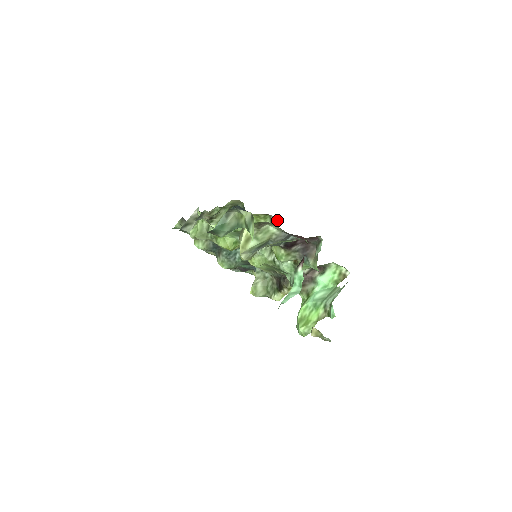
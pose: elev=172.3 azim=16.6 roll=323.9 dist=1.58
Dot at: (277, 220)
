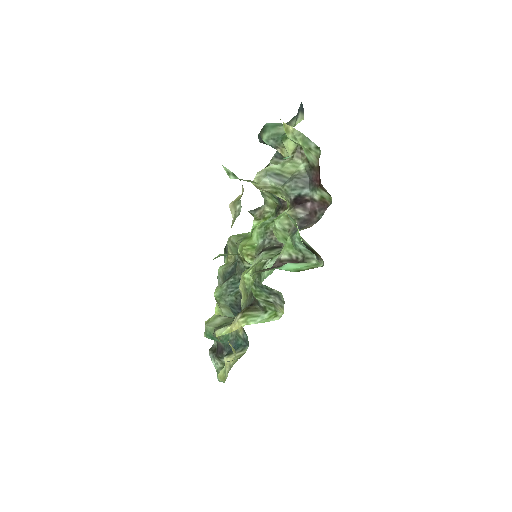
Dot at: occluded
